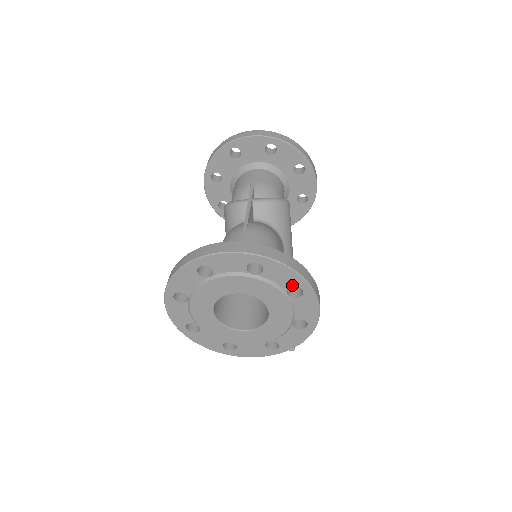
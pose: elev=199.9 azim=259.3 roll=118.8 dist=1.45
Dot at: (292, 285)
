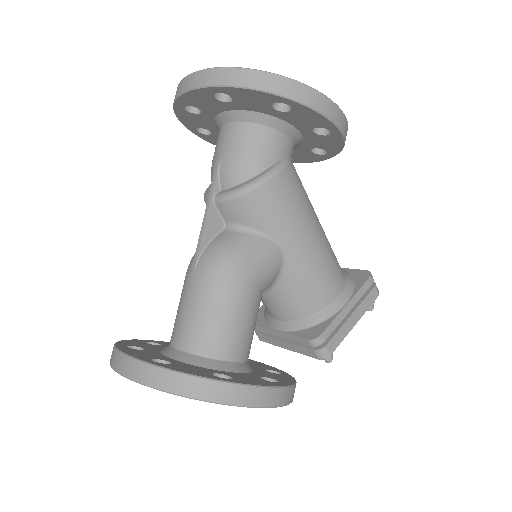
Dot at: occluded
